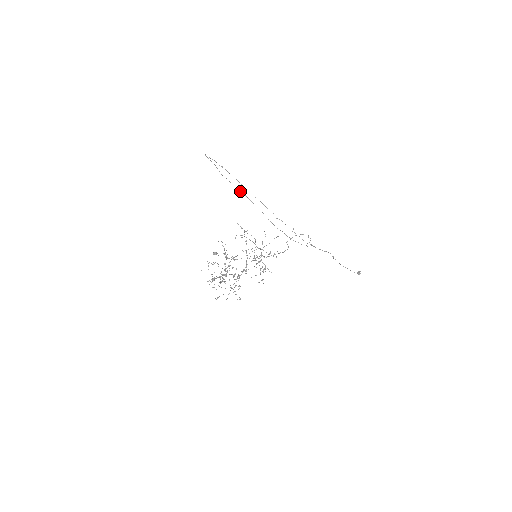
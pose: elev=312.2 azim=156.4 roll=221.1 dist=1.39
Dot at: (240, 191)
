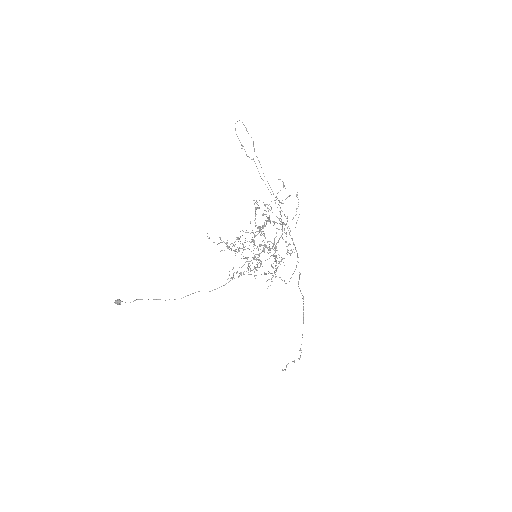
Dot at: (263, 173)
